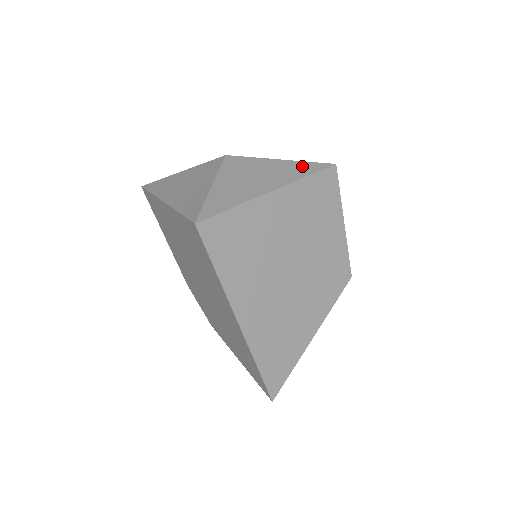
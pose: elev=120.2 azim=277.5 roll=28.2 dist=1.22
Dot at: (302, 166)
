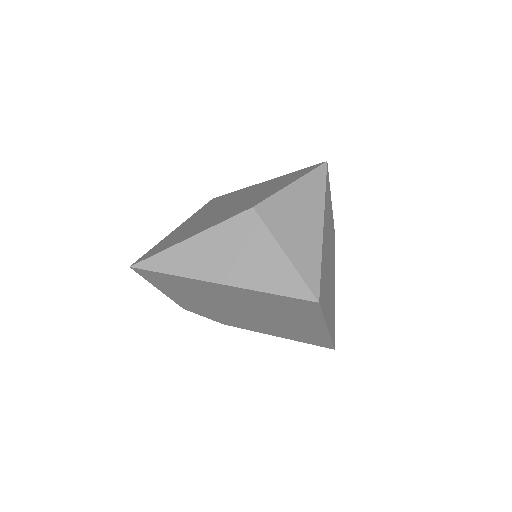
Dot at: (312, 180)
